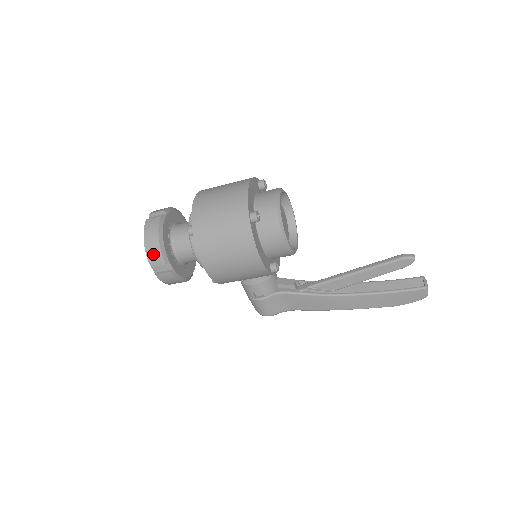
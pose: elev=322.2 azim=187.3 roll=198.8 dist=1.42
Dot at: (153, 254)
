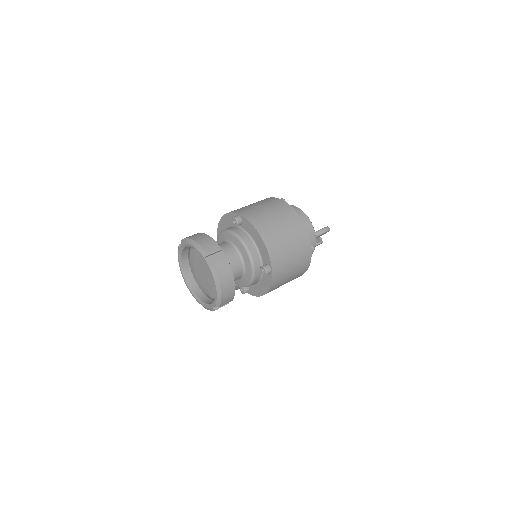
Dot at: (227, 297)
